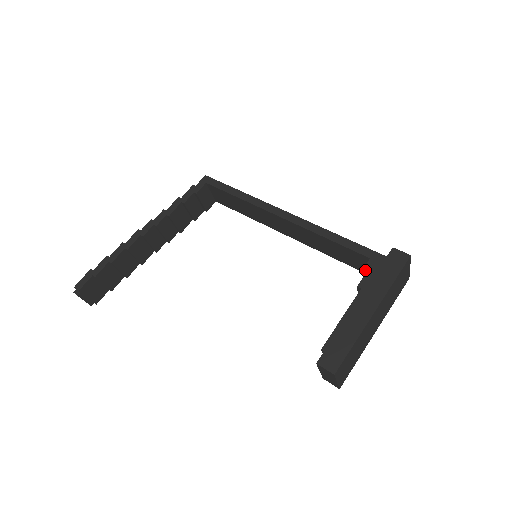
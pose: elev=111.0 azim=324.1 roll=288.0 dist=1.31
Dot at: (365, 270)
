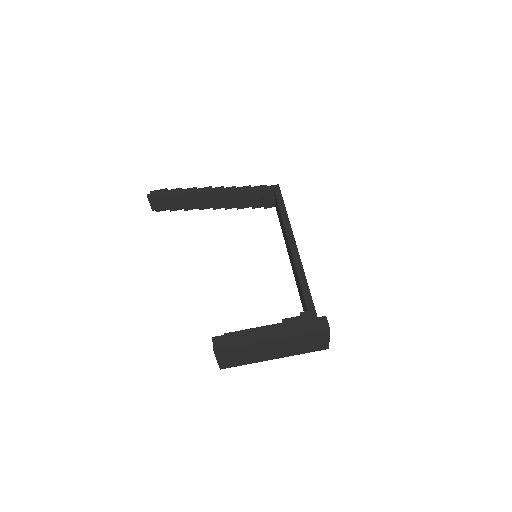
Dot at: occluded
